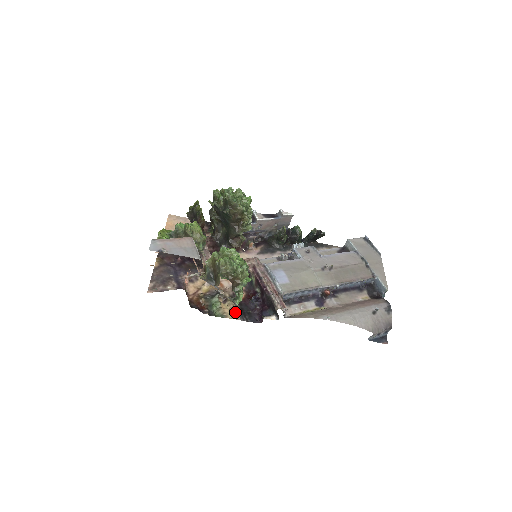
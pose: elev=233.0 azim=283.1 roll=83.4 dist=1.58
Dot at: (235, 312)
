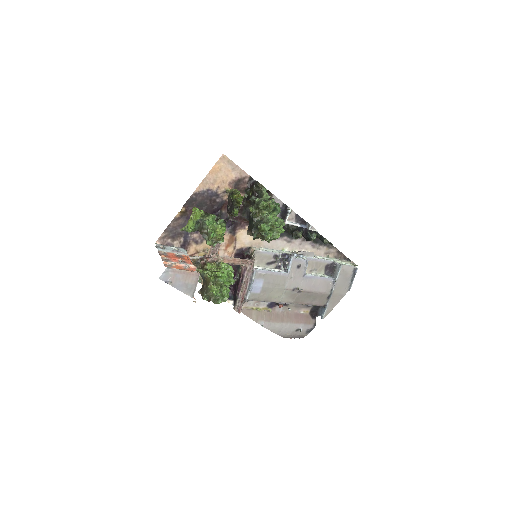
Dot at: occluded
